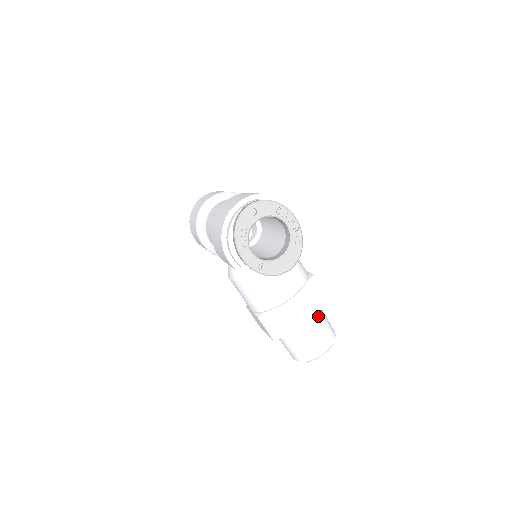
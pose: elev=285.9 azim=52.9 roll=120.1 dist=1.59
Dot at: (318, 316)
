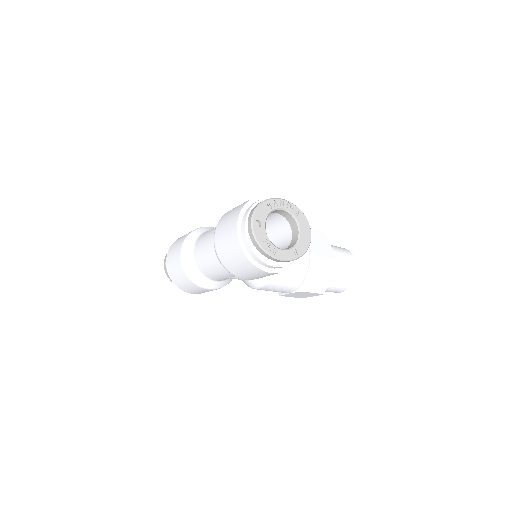
Dot at: occluded
